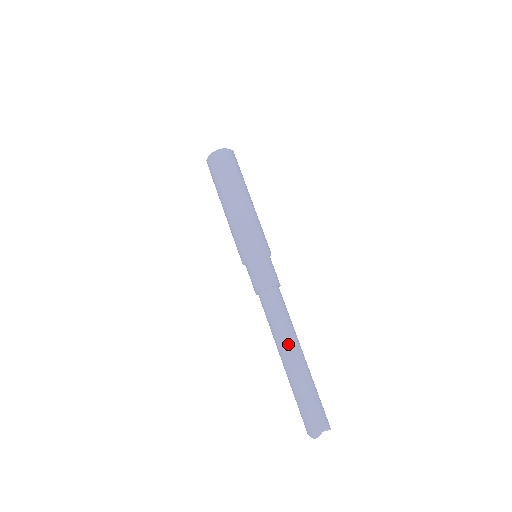
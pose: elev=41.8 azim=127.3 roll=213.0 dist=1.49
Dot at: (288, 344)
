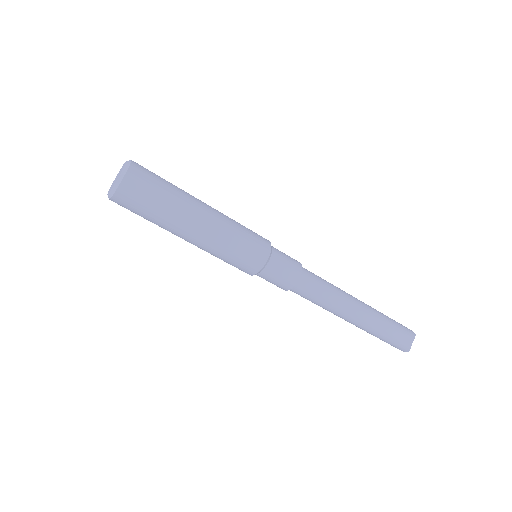
Dot at: (345, 313)
